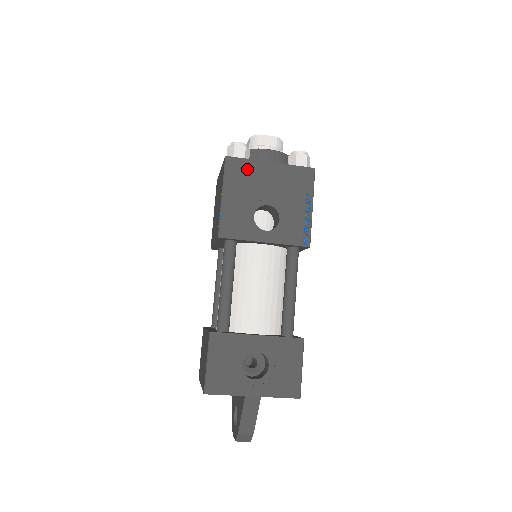
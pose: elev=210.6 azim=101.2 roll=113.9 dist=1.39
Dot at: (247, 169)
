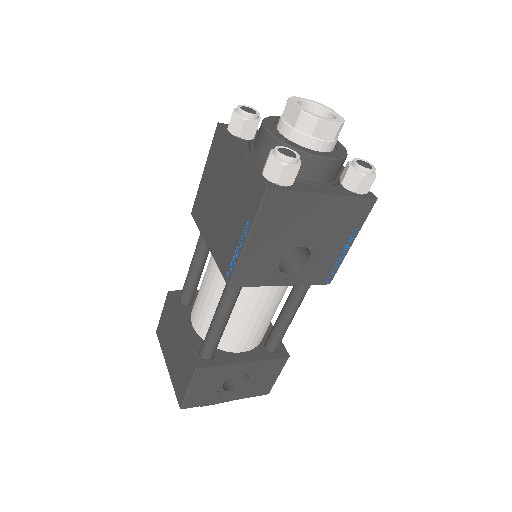
Dot at: (292, 205)
